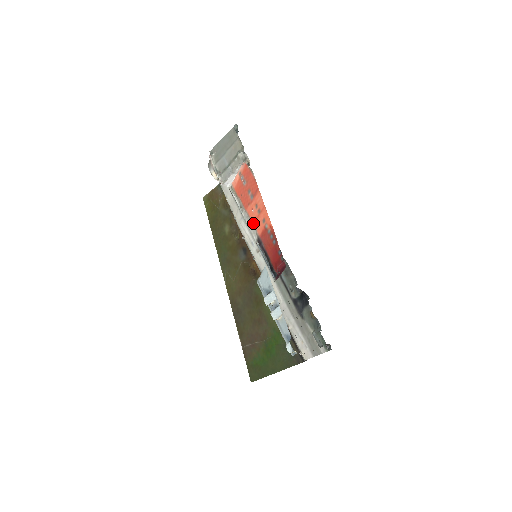
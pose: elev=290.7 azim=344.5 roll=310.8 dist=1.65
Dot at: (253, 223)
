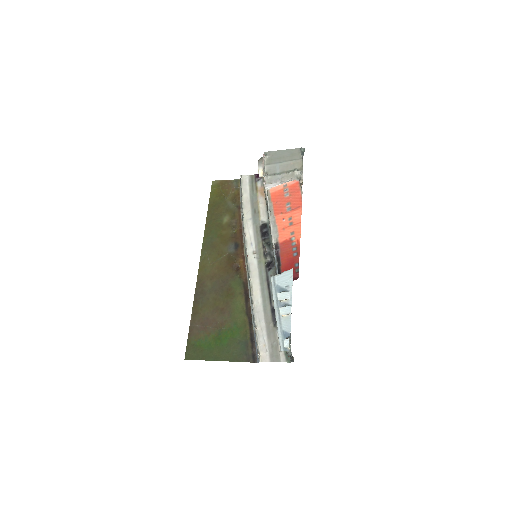
Dot at: (278, 229)
